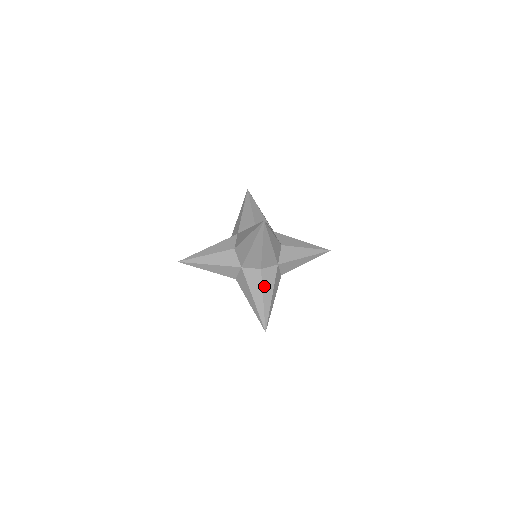
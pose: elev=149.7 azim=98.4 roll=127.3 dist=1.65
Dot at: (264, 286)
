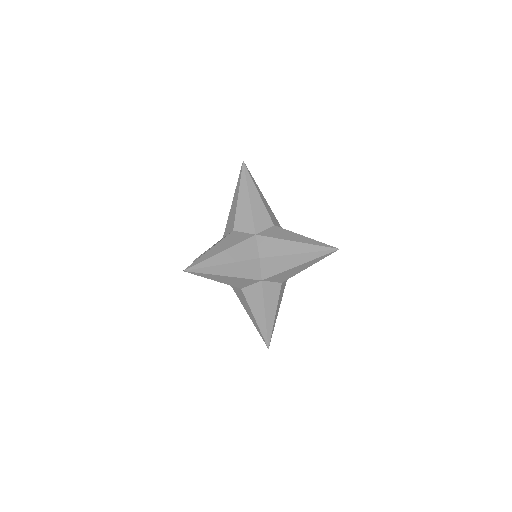
Dot at: (292, 232)
